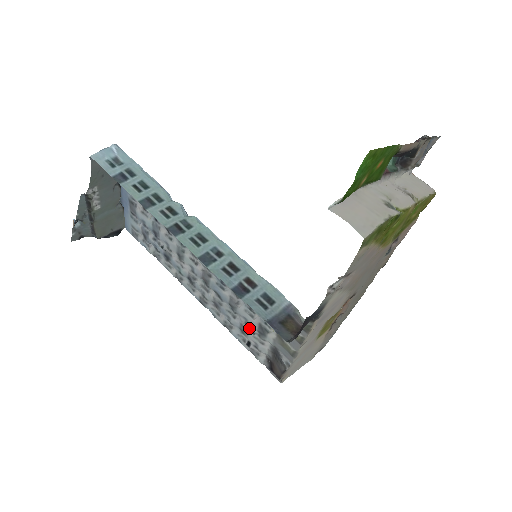
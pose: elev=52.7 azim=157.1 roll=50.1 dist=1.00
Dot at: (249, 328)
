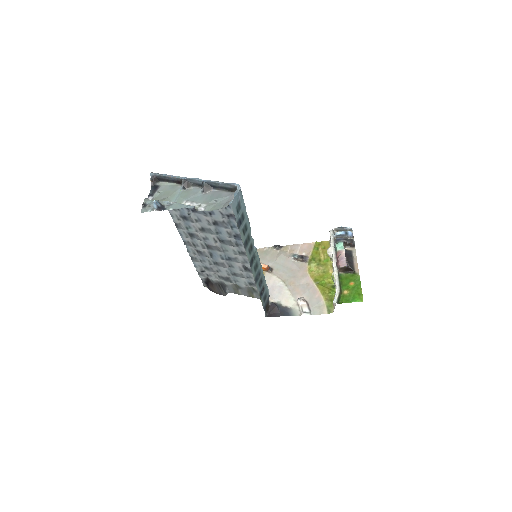
Dot at: (216, 272)
